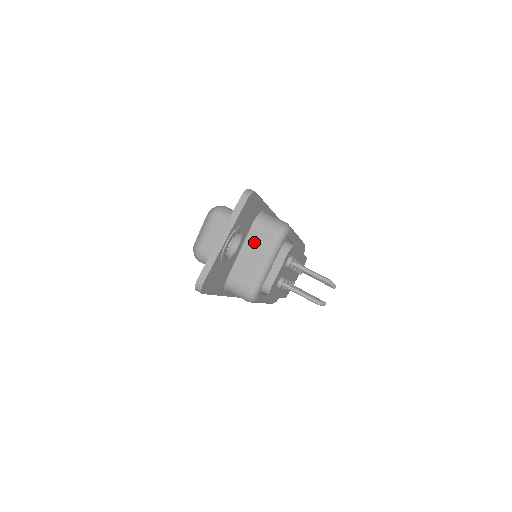
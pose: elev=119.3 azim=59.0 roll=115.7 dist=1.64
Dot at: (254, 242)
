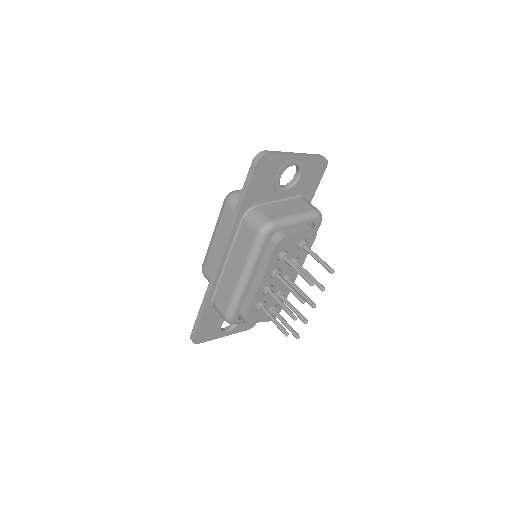
Dot at: (294, 203)
